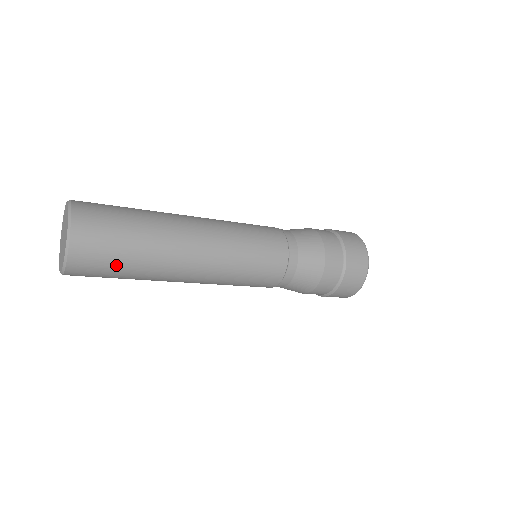
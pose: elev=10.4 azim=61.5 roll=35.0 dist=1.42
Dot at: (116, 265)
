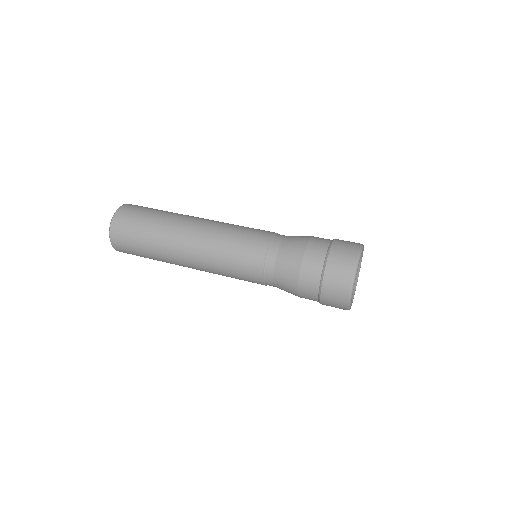
Dot at: (141, 255)
